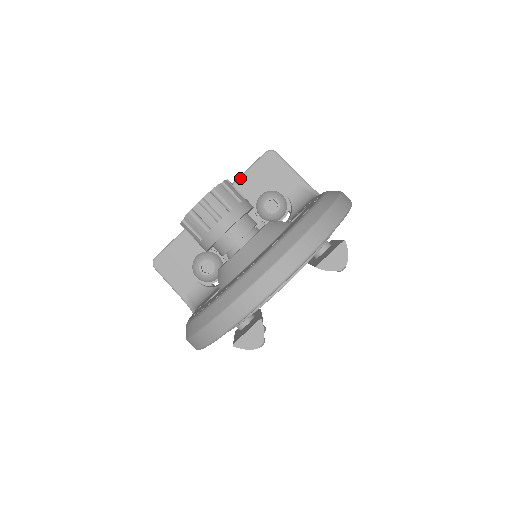
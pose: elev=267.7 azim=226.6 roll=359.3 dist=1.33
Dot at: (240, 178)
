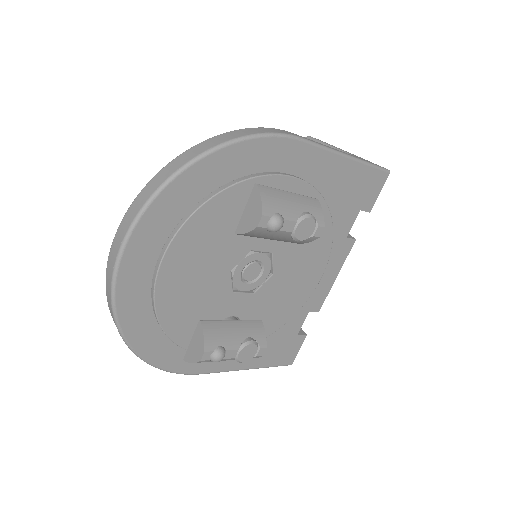
Dot at: occluded
